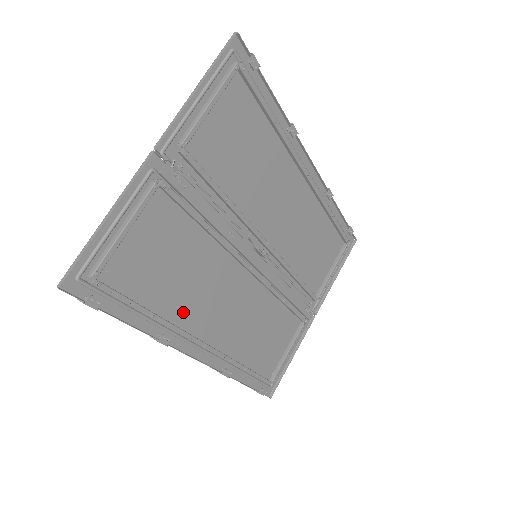
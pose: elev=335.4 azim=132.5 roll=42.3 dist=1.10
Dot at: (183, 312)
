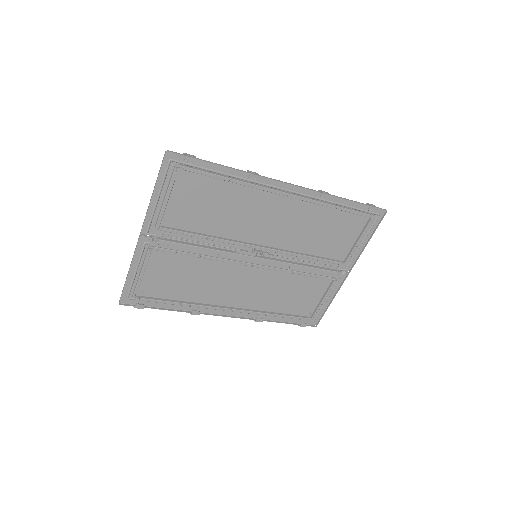
Dot at: (206, 297)
